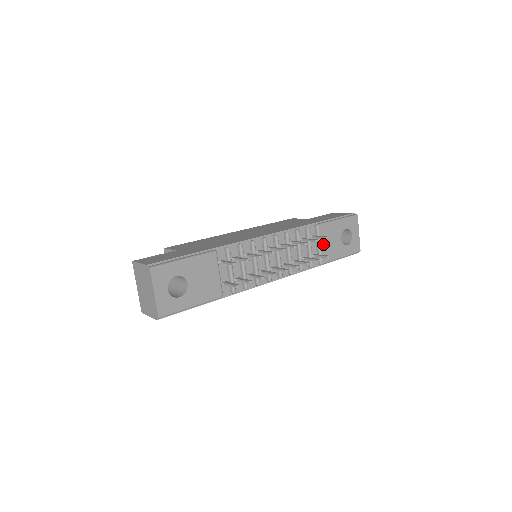
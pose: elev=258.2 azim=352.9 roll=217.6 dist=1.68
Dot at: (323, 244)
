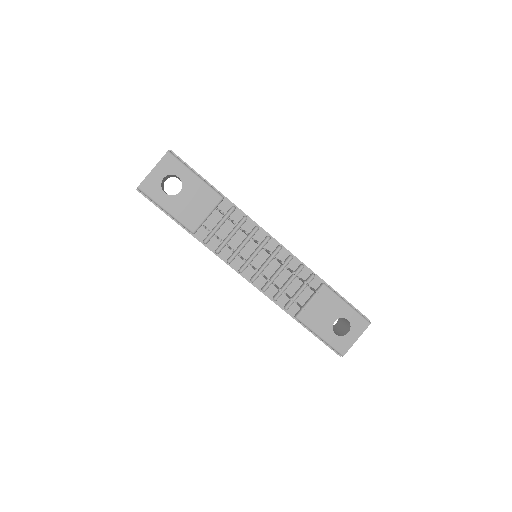
Dot at: (314, 304)
